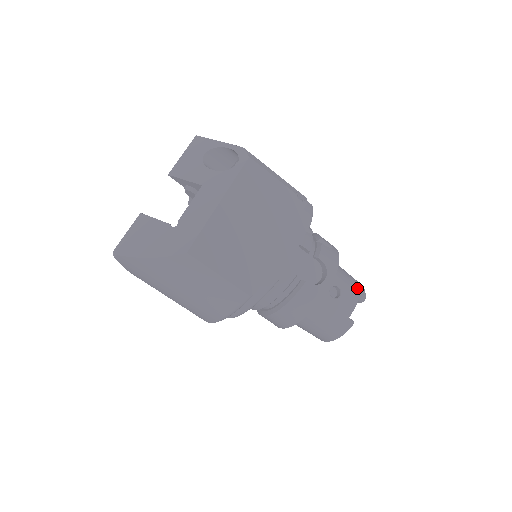
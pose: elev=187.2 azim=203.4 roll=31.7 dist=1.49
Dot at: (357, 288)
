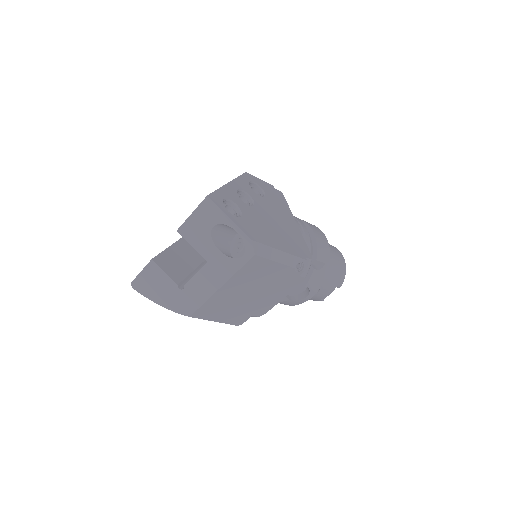
Dot at: (337, 281)
